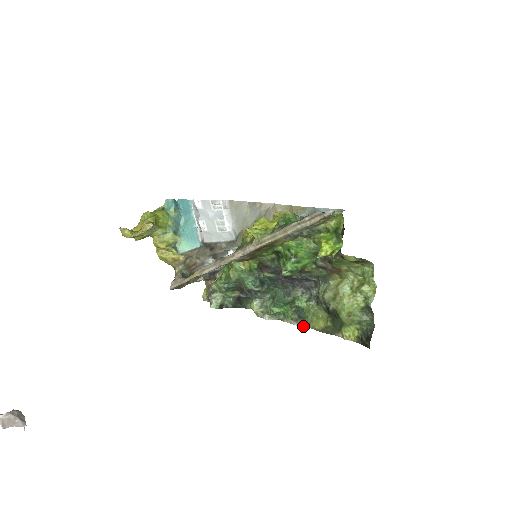
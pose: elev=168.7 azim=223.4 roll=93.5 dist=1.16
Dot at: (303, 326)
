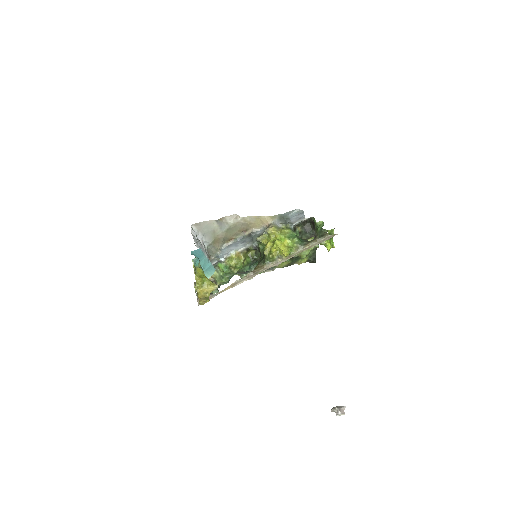
Dot at: (273, 270)
